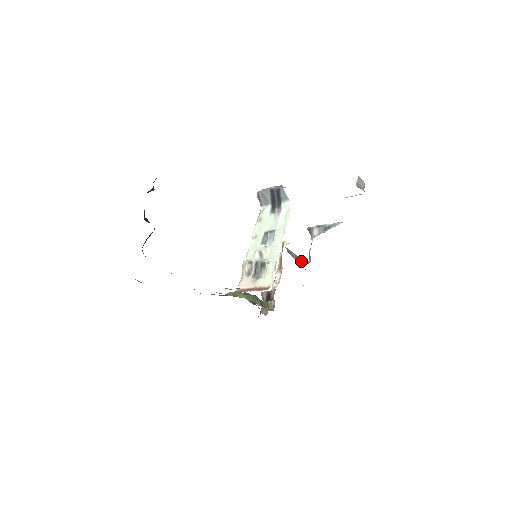
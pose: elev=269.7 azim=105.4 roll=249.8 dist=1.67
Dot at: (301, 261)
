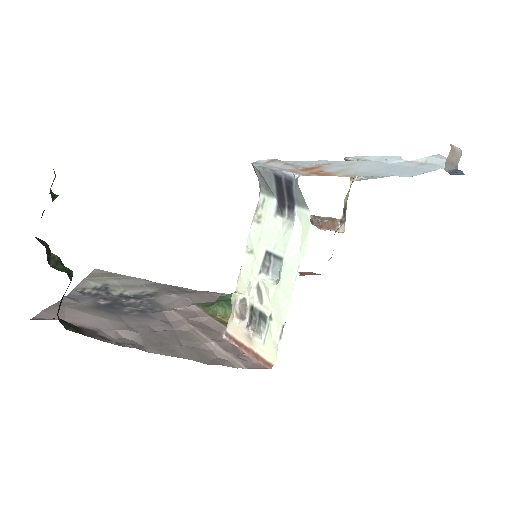
Dot at: (331, 224)
